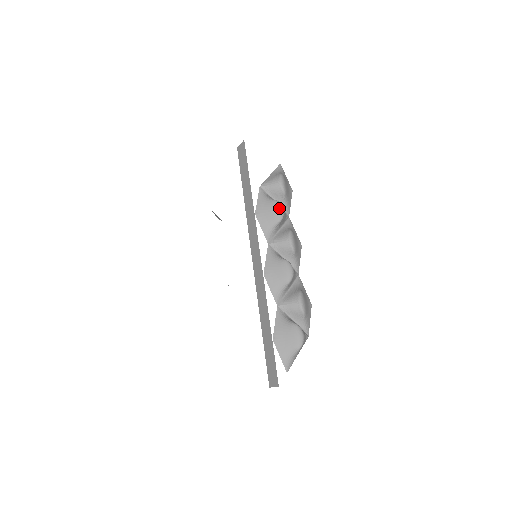
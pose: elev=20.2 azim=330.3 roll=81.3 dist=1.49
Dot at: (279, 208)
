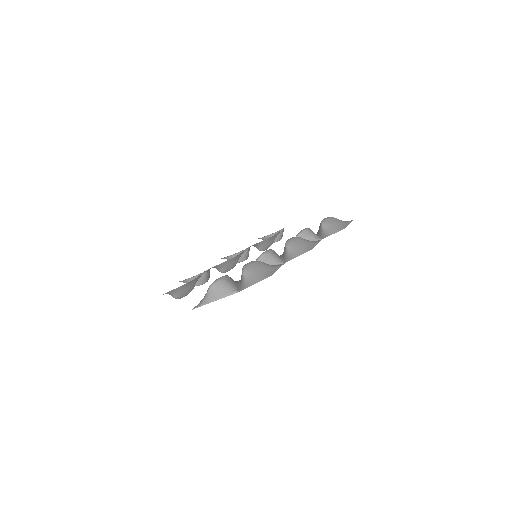
Dot at: (303, 229)
